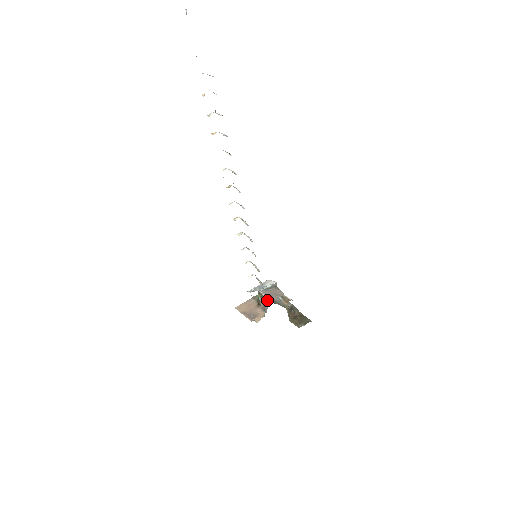
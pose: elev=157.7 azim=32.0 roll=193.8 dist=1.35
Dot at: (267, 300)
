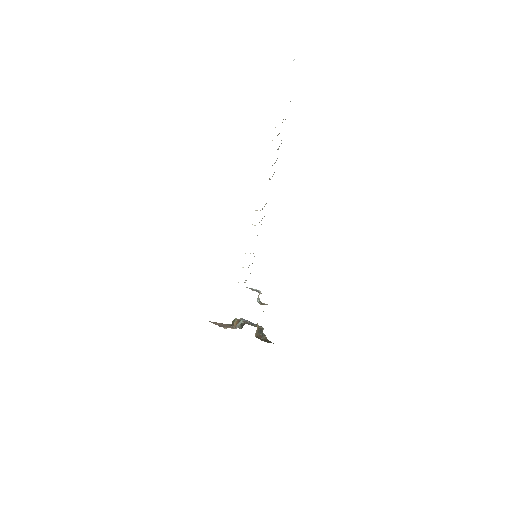
Dot at: occluded
